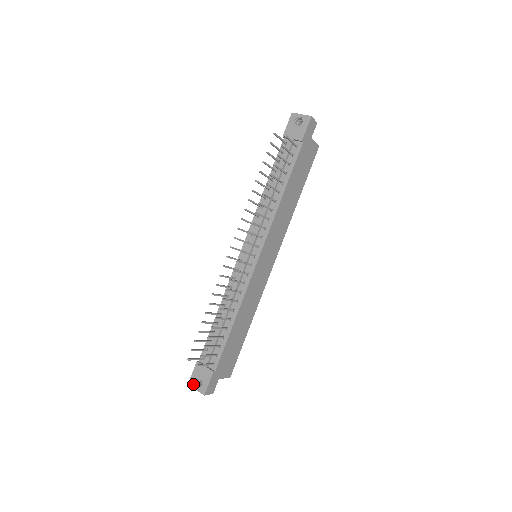
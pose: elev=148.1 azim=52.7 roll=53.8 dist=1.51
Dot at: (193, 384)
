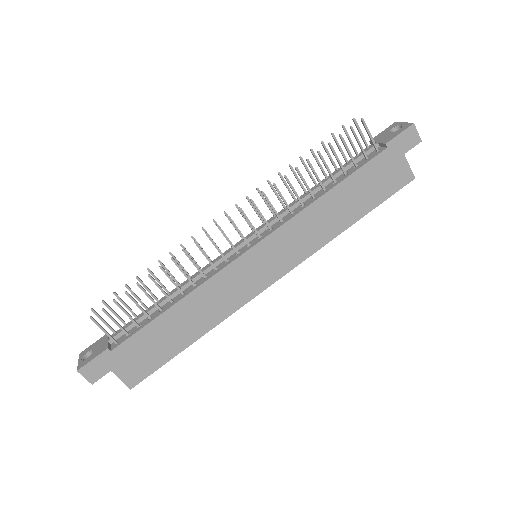
Dot at: (83, 354)
